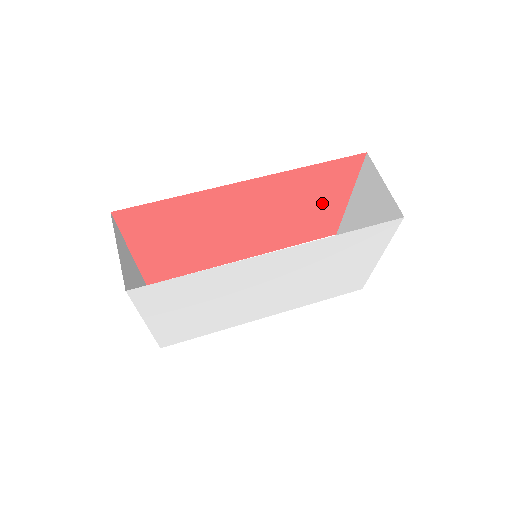
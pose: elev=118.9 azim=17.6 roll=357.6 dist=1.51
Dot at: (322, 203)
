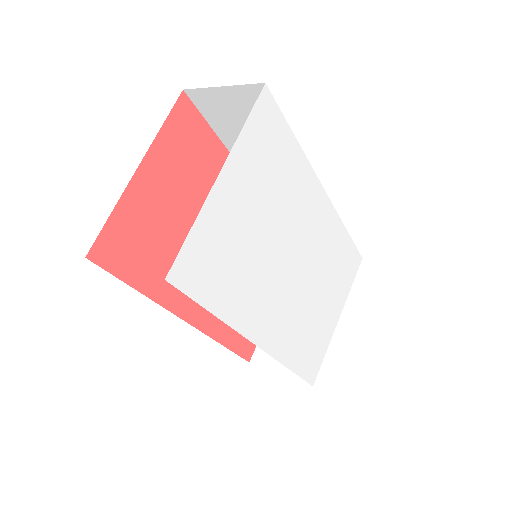
Dot at: occluded
